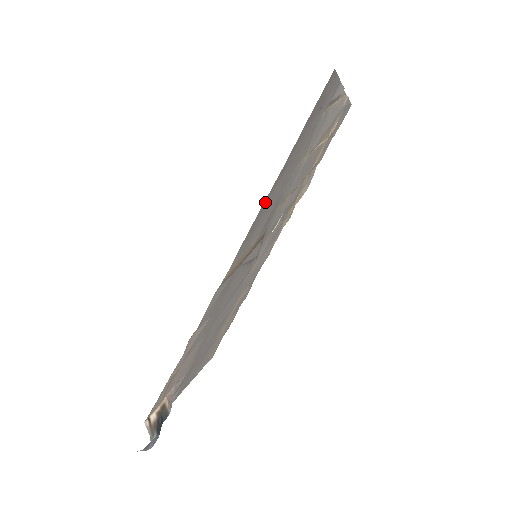
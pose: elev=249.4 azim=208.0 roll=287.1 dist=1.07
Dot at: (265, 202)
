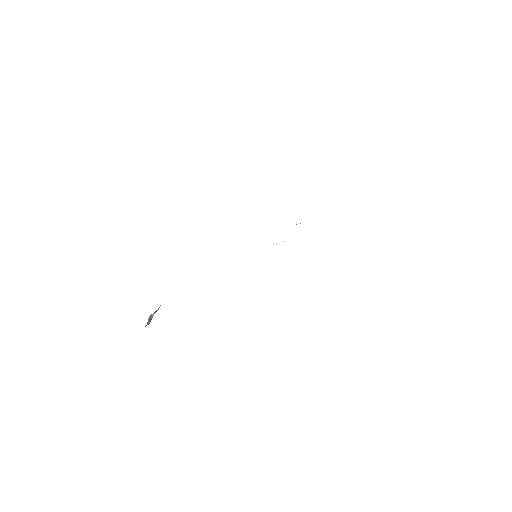
Dot at: occluded
